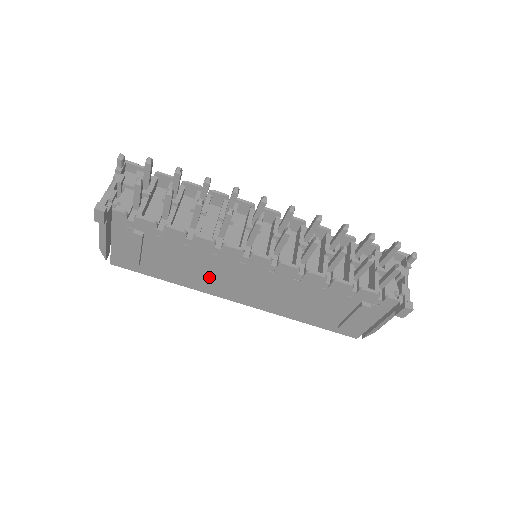
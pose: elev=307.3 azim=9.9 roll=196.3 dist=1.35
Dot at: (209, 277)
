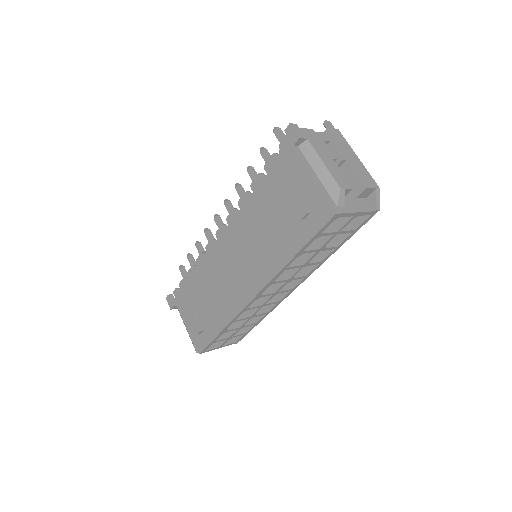
Dot at: (225, 291)
